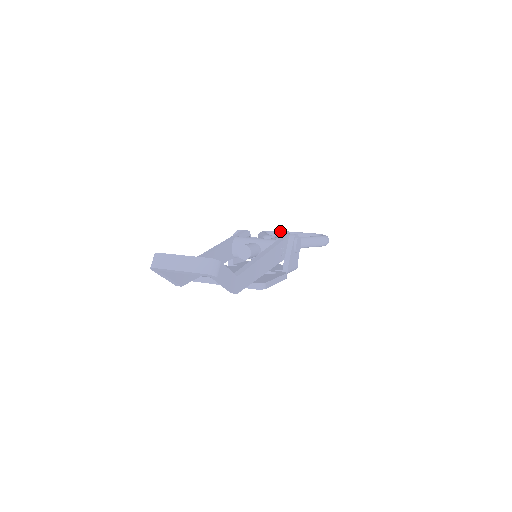
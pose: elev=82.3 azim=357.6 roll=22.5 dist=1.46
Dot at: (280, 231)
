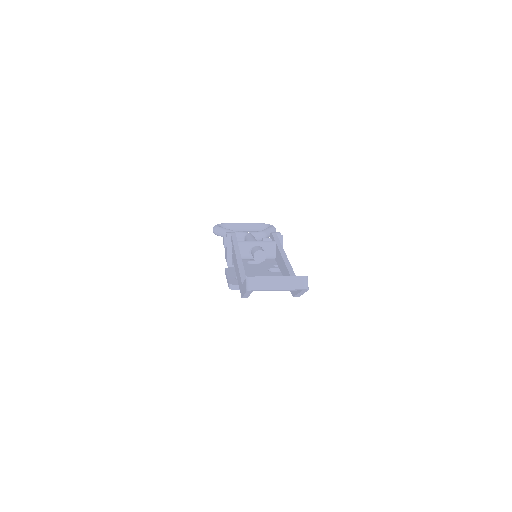
Dot at: (227, 223)
